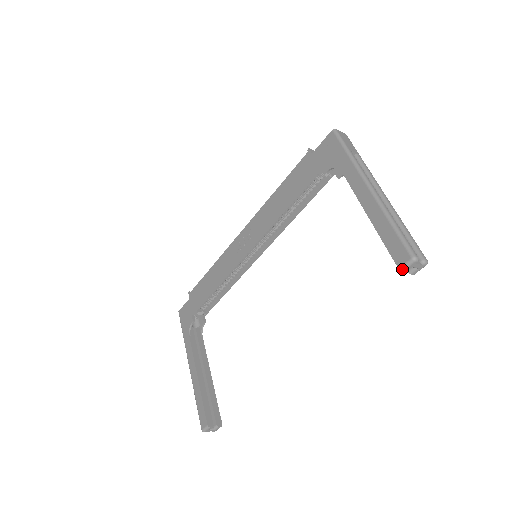
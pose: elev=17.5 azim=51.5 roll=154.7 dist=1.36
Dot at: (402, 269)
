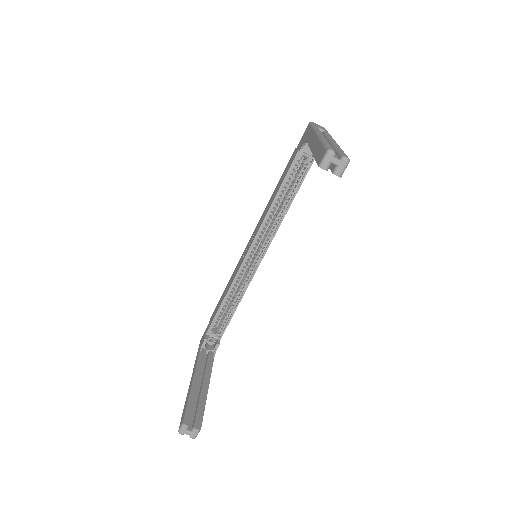
Dot at: (321, 165)
